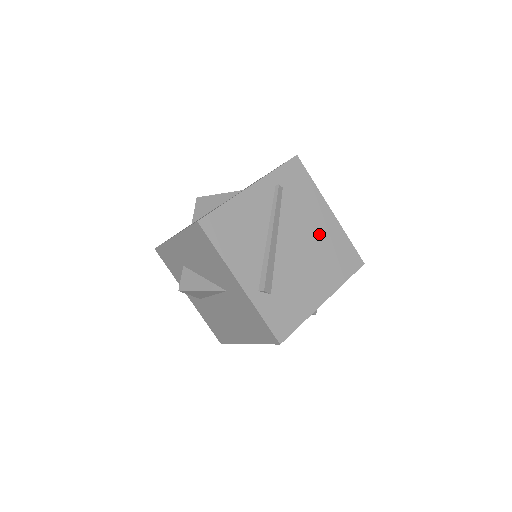
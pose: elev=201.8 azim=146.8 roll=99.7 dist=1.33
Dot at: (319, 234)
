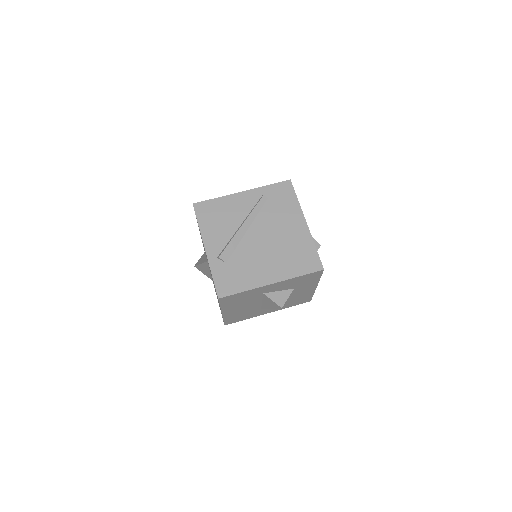
Dot at: (287, 236)
